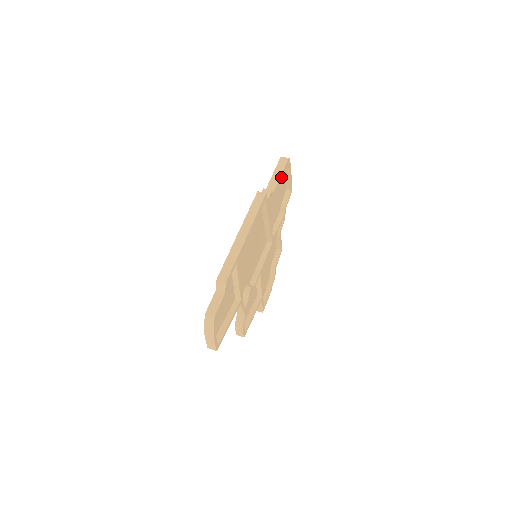
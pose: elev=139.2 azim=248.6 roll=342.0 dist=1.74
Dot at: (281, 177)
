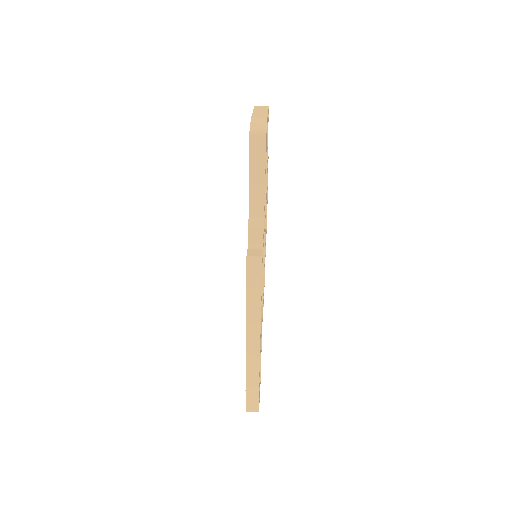
Dot at: (264, 176)
